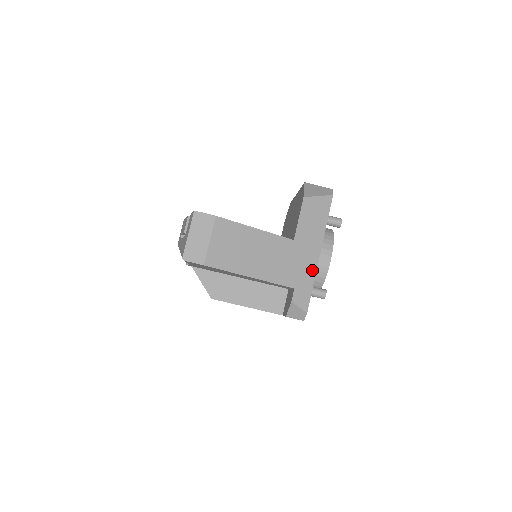
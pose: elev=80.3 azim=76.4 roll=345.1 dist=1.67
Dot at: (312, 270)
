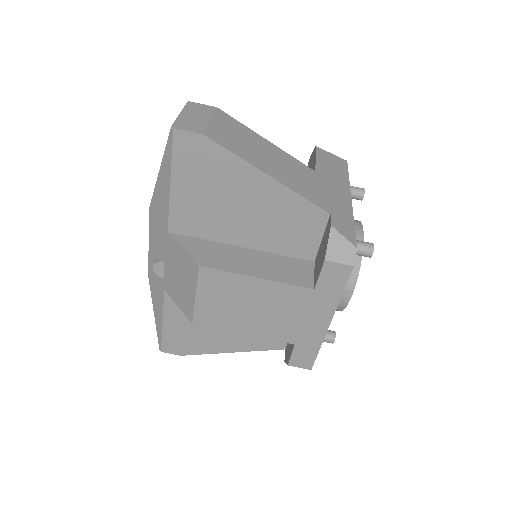
Dot at: (347, 208)
